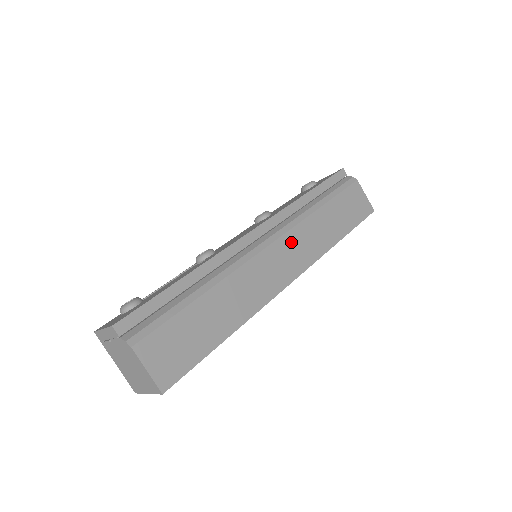
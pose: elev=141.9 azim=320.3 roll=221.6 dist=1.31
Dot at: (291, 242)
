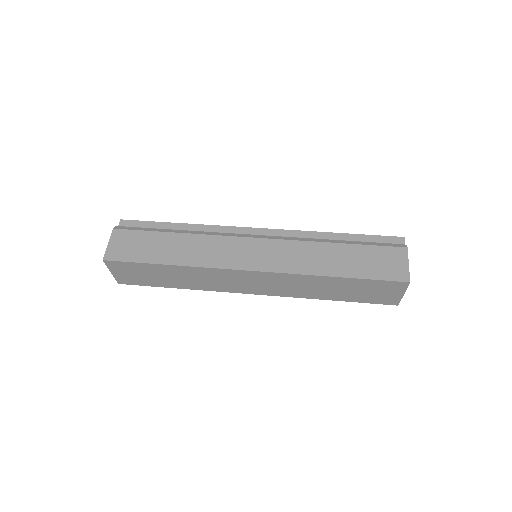
Dot at: (276, 247)
